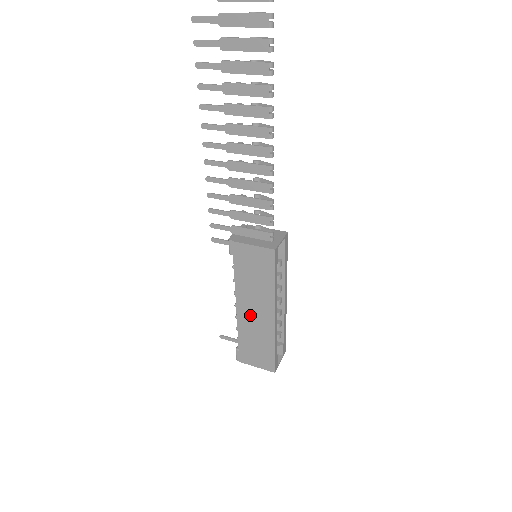
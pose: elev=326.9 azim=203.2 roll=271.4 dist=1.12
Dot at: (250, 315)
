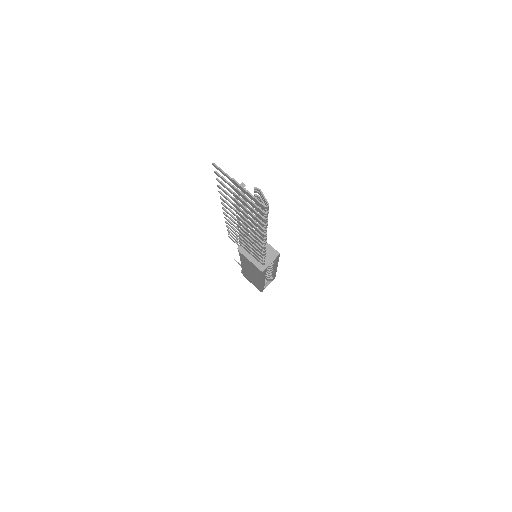
Dot at: (249, 272)
